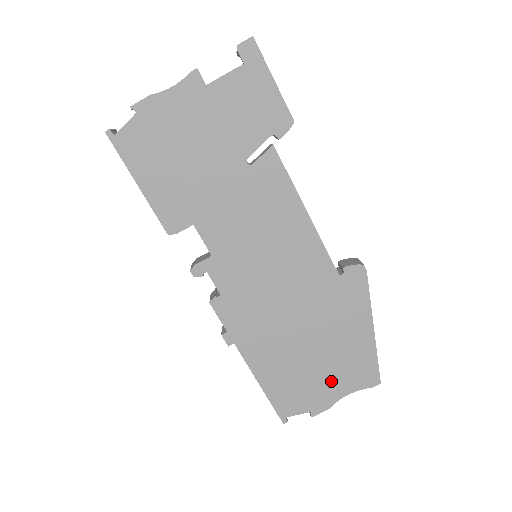
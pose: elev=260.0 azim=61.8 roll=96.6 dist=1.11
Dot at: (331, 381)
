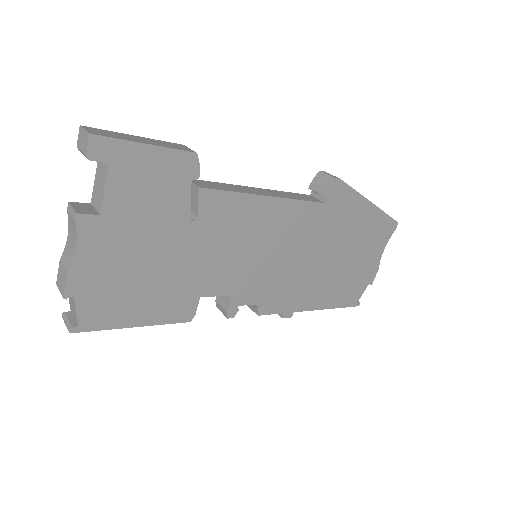
Dot at: (368, 257)
